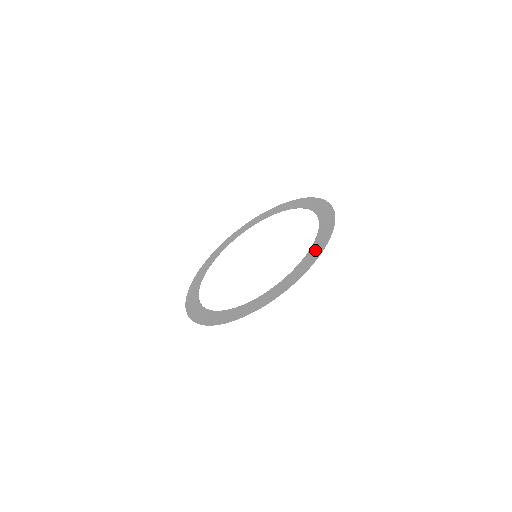
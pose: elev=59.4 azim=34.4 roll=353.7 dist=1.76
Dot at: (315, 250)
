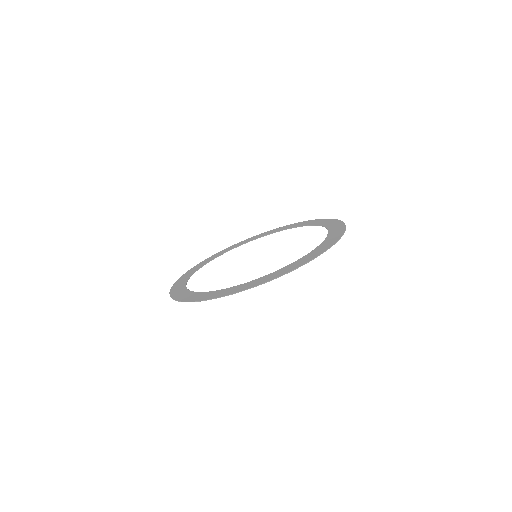
Dot at: (333, 237)
